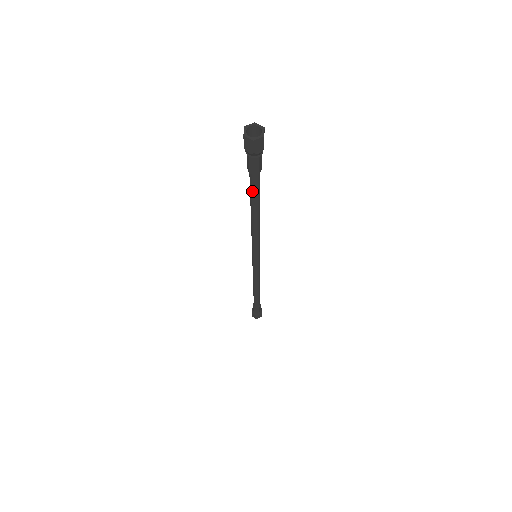
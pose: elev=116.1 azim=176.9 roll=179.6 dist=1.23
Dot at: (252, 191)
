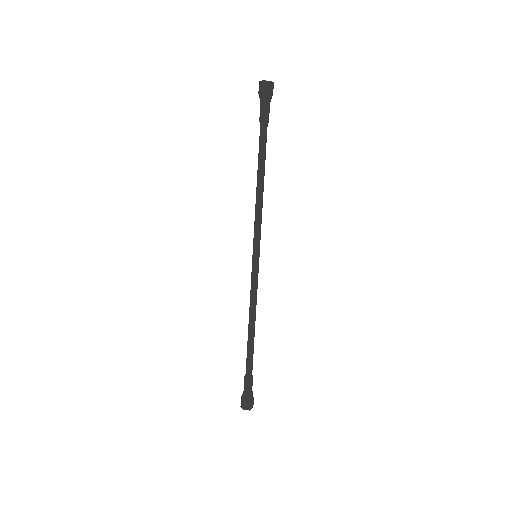
Dot at: (259, 144)
